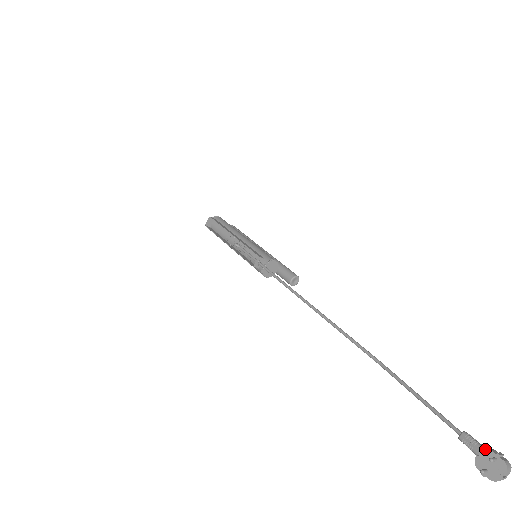
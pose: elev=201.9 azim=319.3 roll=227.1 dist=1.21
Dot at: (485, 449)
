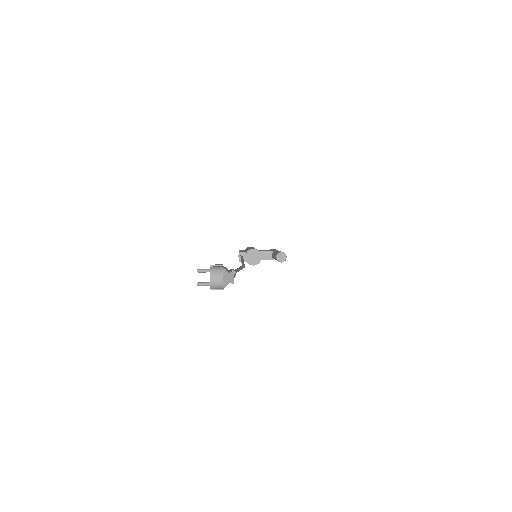
Dot at: occluded
